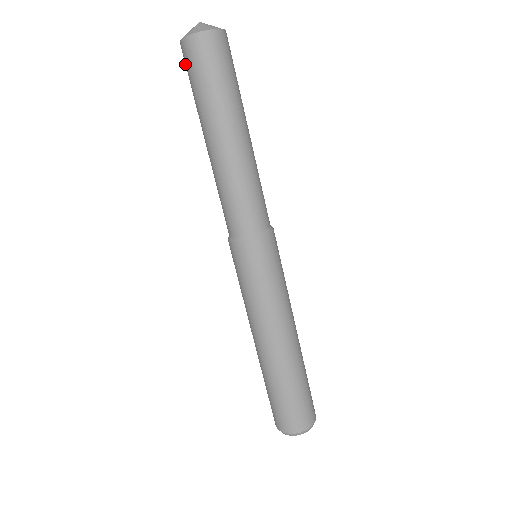
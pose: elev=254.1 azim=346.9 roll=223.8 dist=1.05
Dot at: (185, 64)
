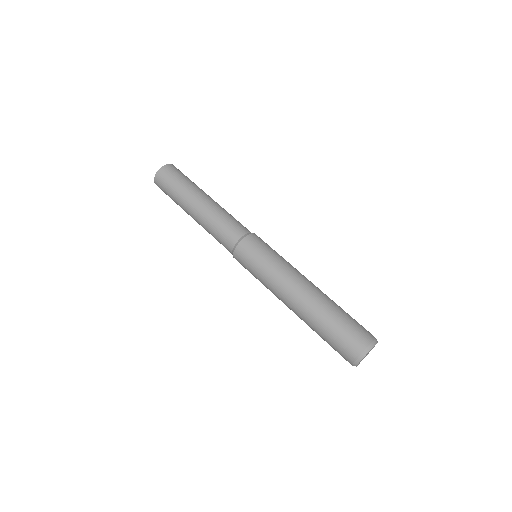
Dot at: (161, 186)
